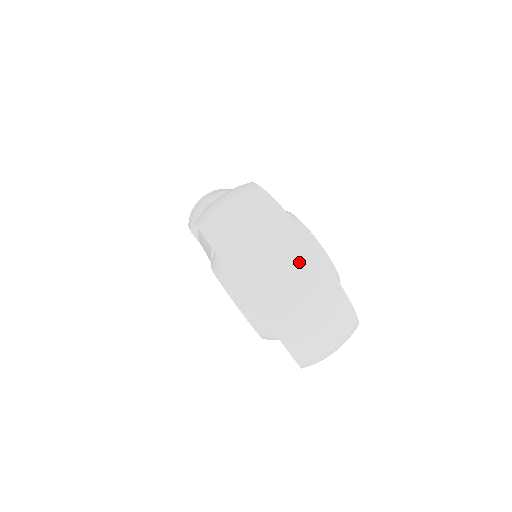
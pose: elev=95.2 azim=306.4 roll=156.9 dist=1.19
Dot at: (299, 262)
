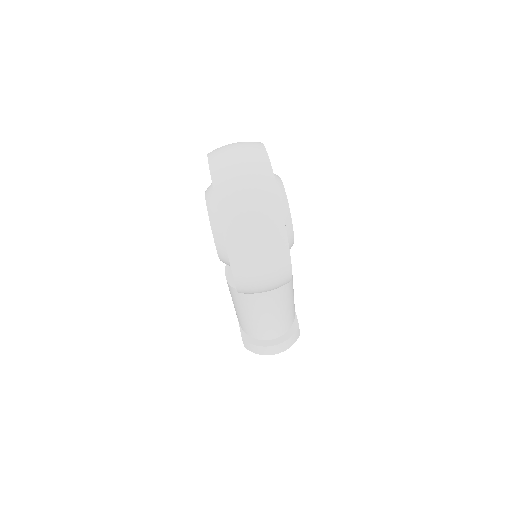
Dot at: (249, 146)
